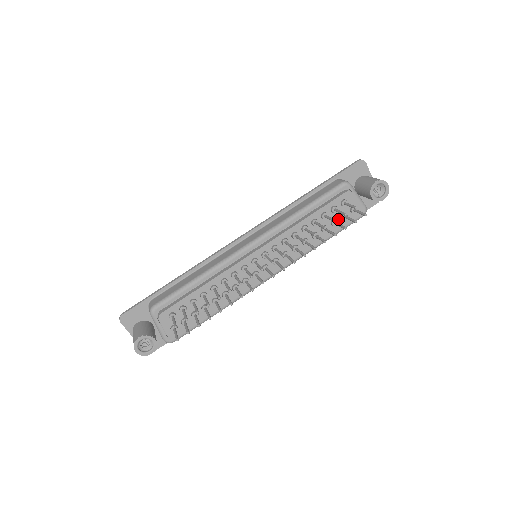
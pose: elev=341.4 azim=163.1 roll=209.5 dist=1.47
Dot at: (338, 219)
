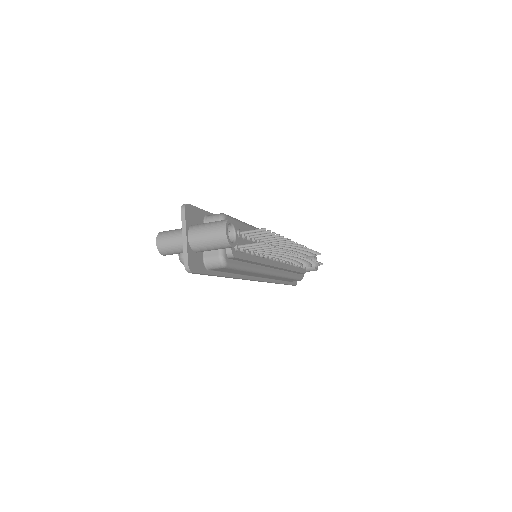
Dot at: occluded
